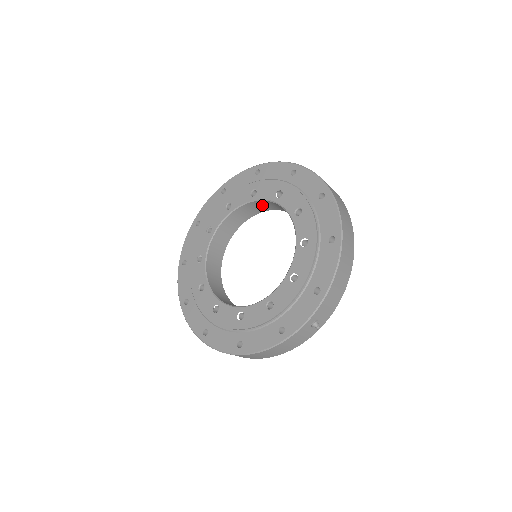
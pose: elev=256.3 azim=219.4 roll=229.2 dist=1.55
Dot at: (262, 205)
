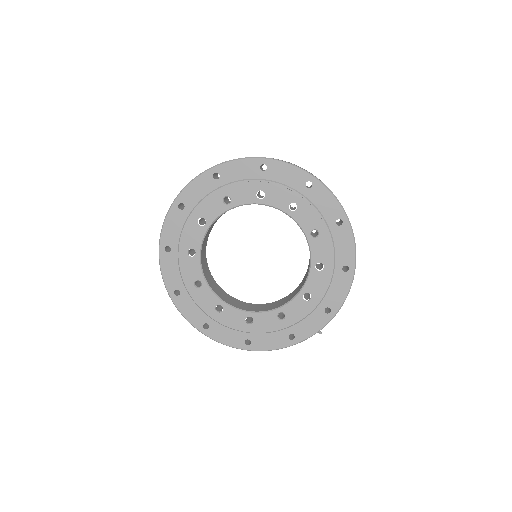
Dot at: occluded
